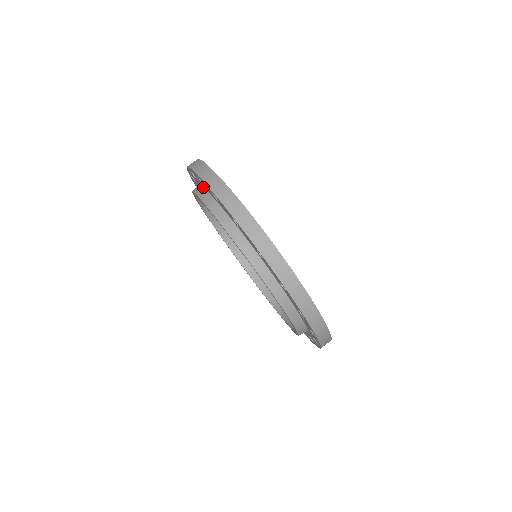
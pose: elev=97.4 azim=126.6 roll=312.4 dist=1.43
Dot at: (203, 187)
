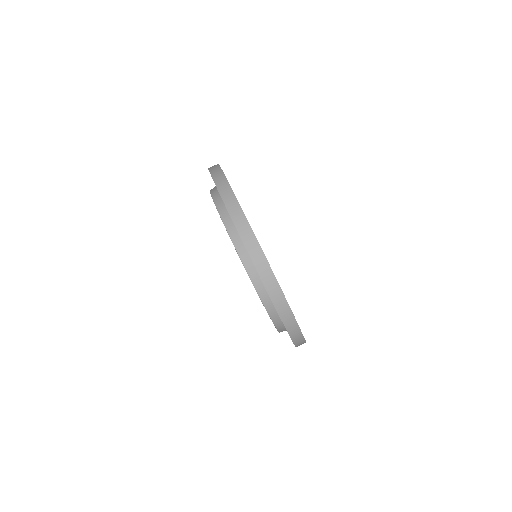
Dot at: occluded
